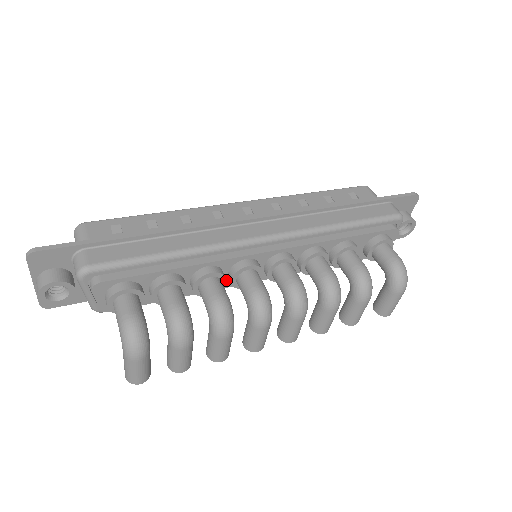
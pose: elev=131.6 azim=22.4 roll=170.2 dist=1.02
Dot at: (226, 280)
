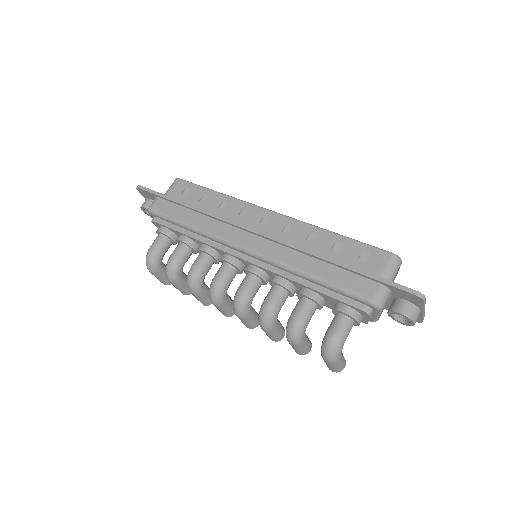
Dot at: occluded
